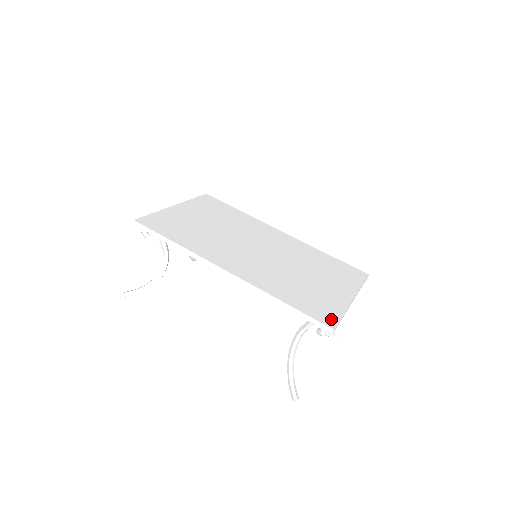
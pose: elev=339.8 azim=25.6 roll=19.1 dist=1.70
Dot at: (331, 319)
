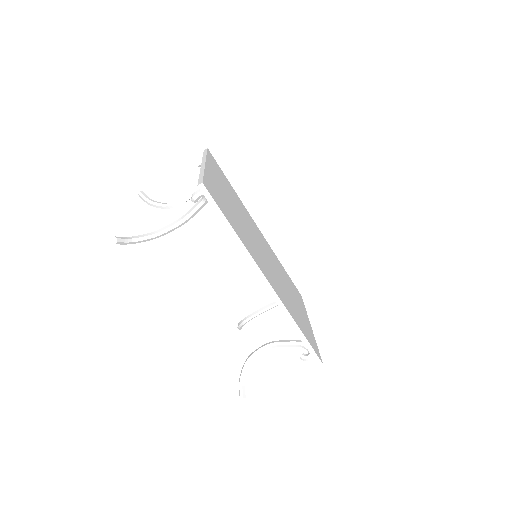
Dot at: (317, 351)
